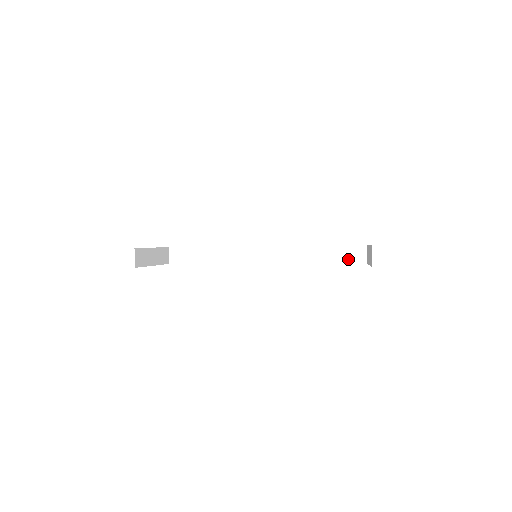
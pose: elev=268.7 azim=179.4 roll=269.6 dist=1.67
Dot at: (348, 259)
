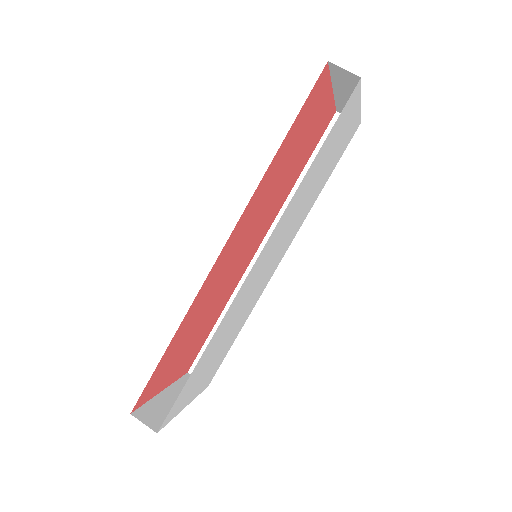
Dot at: occluded
